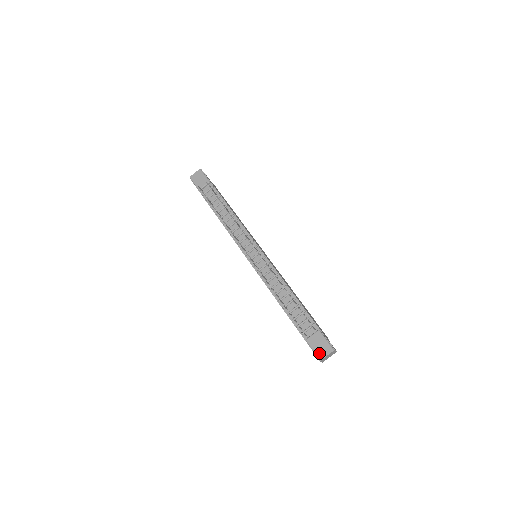
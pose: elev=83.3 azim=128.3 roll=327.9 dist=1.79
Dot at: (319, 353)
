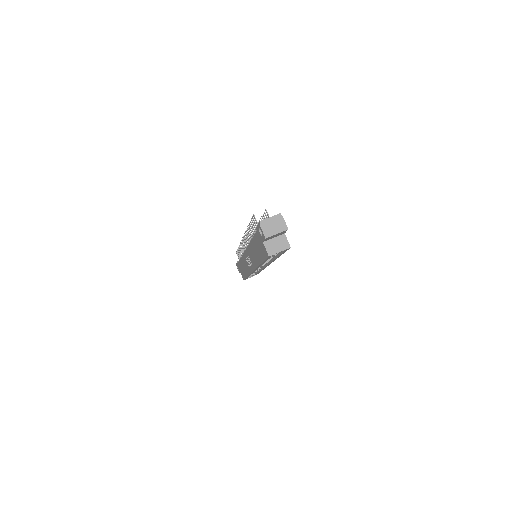
Dot at: occluded
